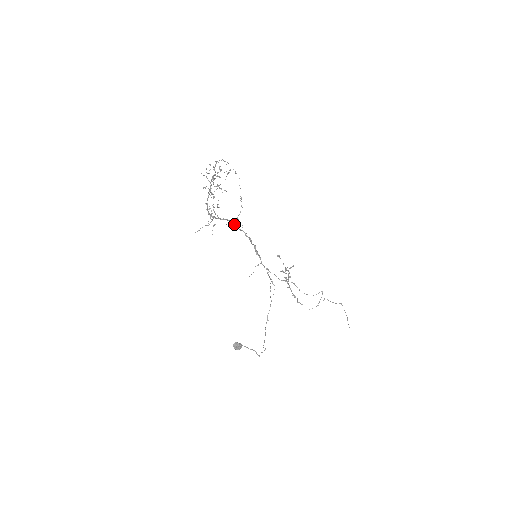
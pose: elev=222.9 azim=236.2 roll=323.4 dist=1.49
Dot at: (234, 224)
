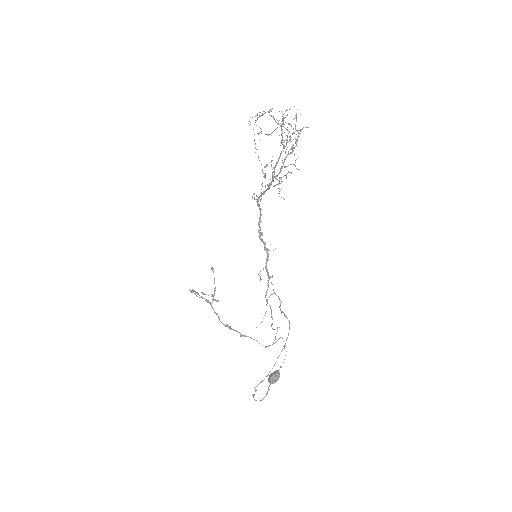
Dot at: occluded
